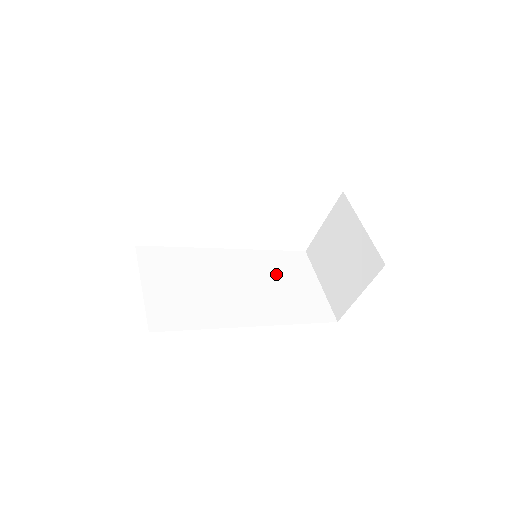
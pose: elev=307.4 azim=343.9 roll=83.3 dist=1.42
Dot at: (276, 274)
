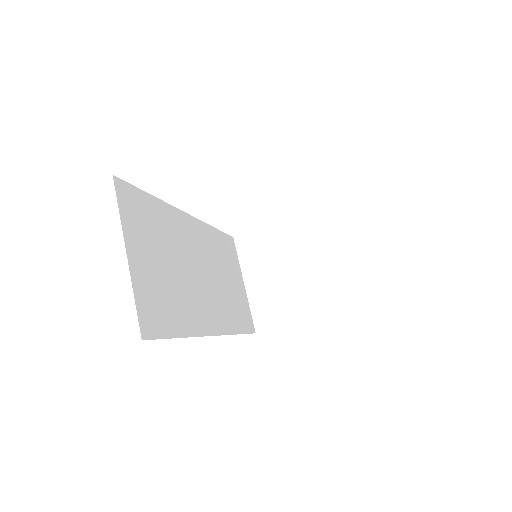
Dot at: (221, 263)
